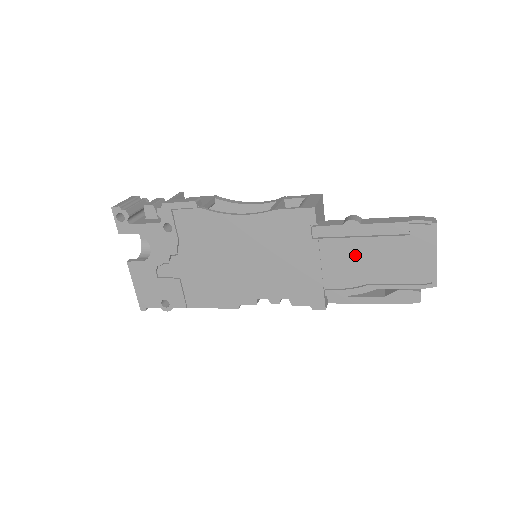
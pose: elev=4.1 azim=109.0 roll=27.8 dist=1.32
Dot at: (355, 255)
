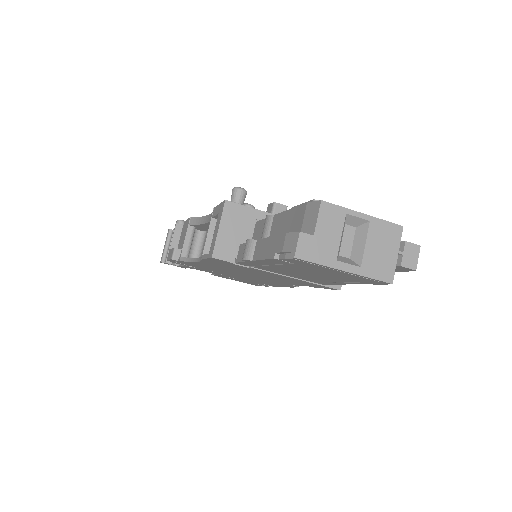
Dot at: (290, 272)
